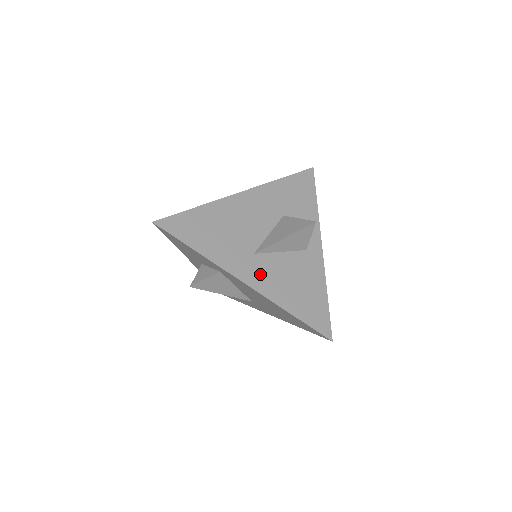
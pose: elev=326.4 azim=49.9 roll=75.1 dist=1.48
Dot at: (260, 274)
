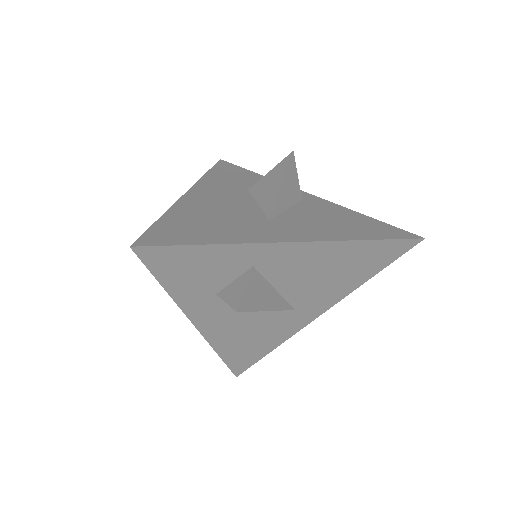
Dot at: (298, 230)
